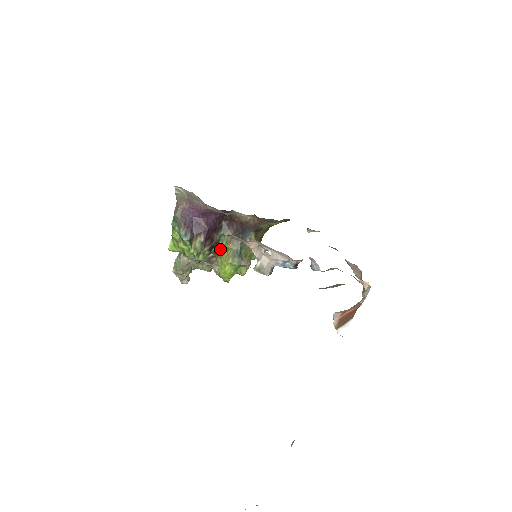
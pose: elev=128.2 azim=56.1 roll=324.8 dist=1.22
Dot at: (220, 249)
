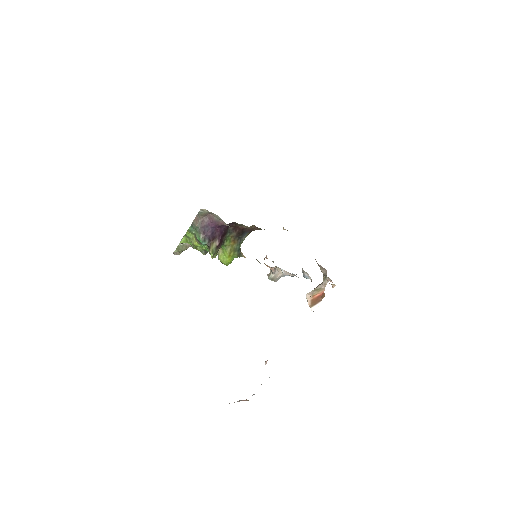
Dot at: (224, 245)
